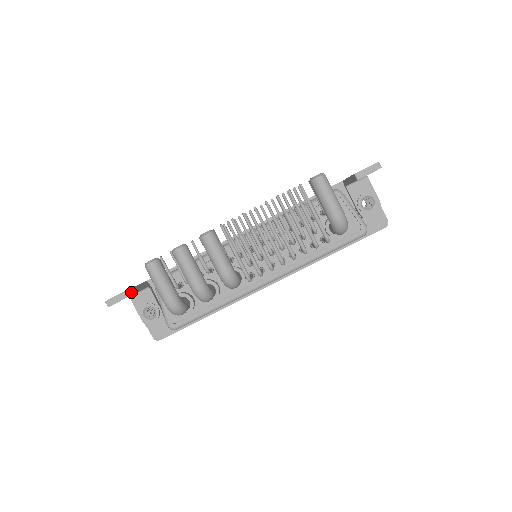
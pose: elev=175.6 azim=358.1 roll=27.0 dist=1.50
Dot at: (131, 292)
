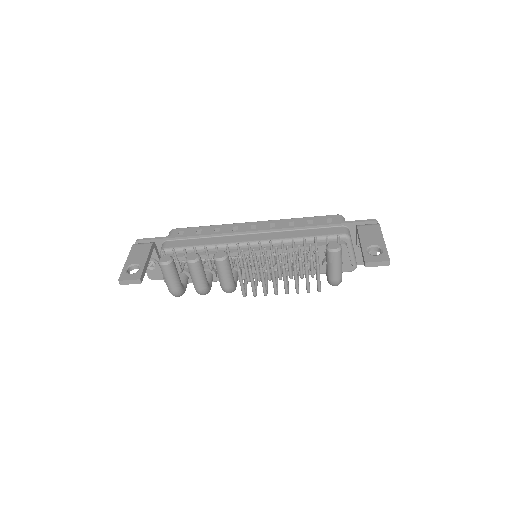
Dot at: (142, 277)
